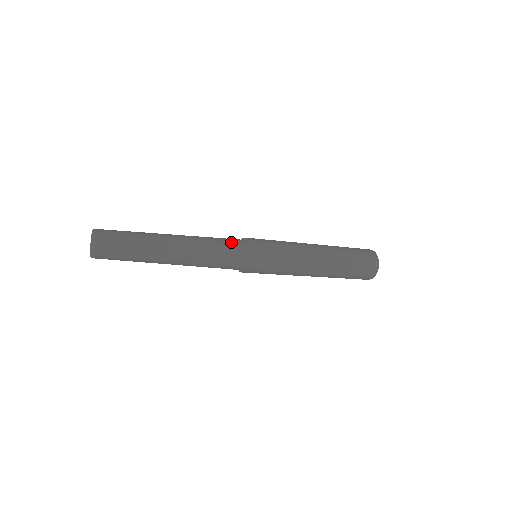
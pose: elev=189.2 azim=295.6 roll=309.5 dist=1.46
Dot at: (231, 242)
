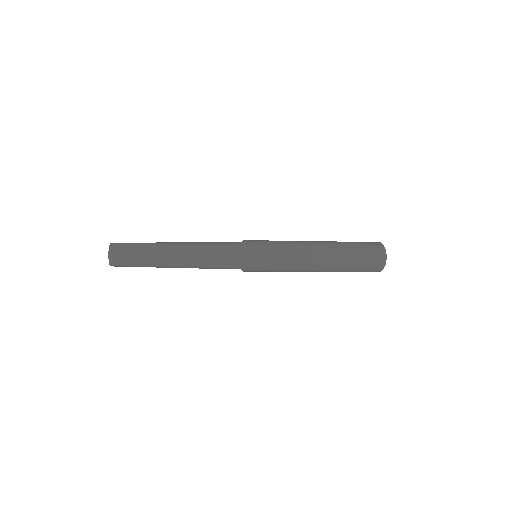
Dot at: (228, 258)
